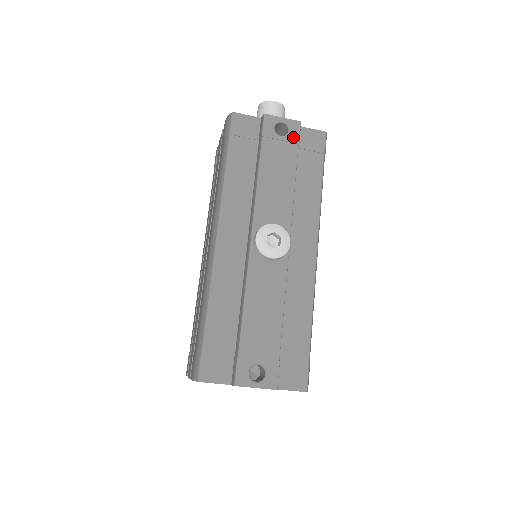
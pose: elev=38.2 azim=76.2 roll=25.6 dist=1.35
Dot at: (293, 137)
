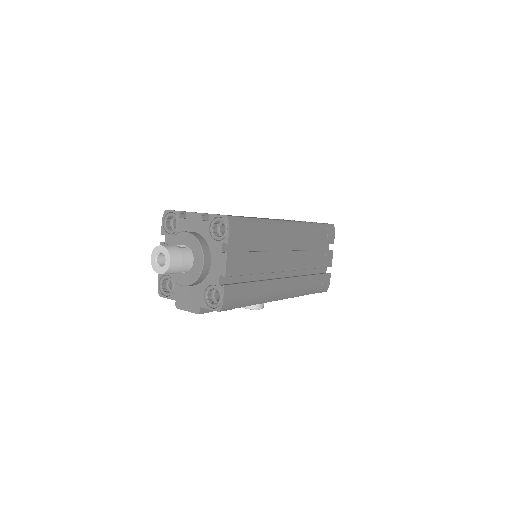
Dot at: occluded
